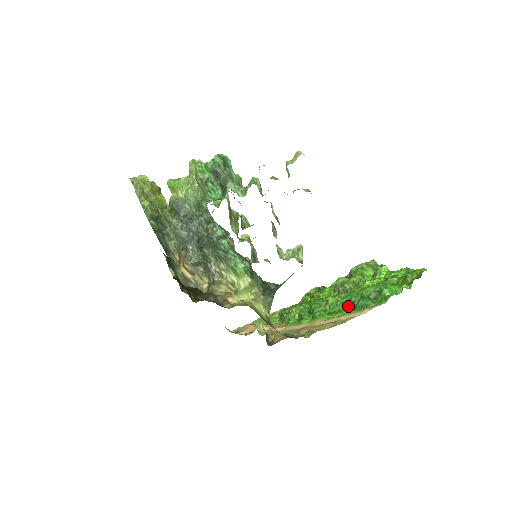
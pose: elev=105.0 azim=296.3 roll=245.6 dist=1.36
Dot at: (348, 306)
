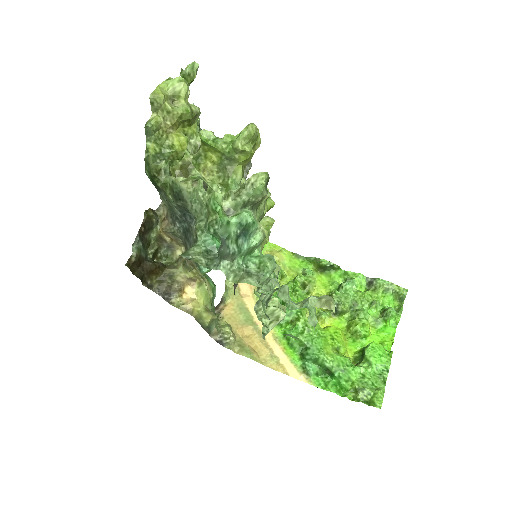
Dot at: (302, 348)
